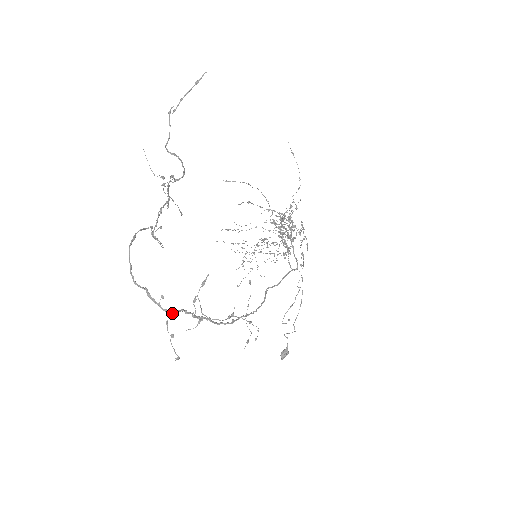
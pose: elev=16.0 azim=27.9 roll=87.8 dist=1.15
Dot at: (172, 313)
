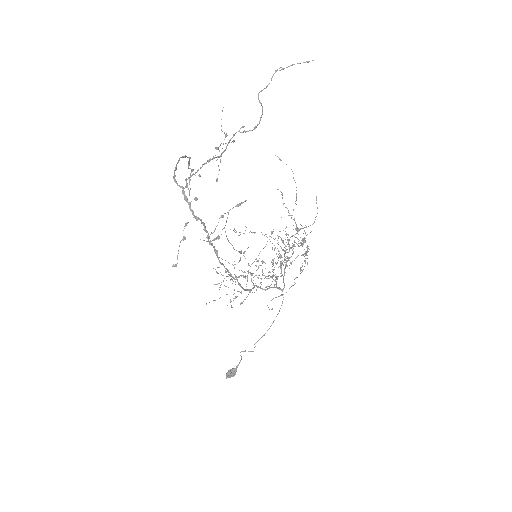
Dot at: (196, 218)
